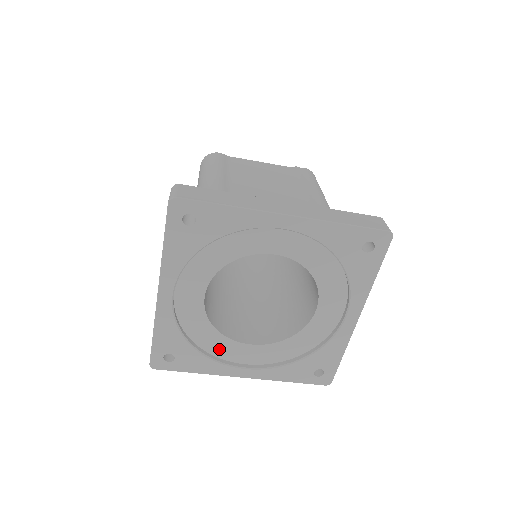
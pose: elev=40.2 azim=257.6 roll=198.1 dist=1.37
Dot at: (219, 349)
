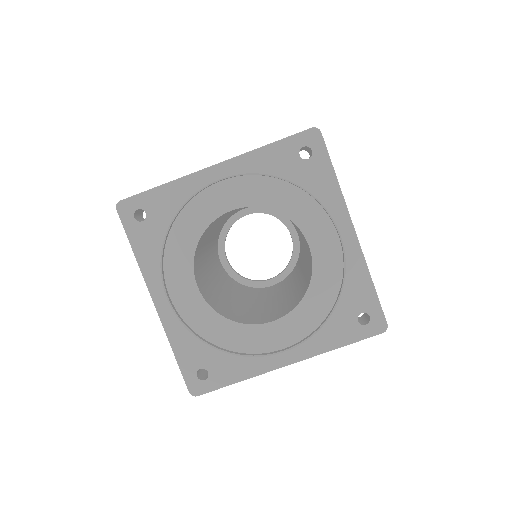
Dot at: (175, 260)
